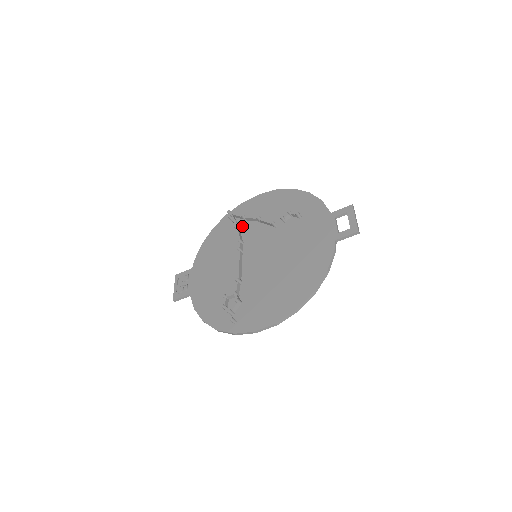
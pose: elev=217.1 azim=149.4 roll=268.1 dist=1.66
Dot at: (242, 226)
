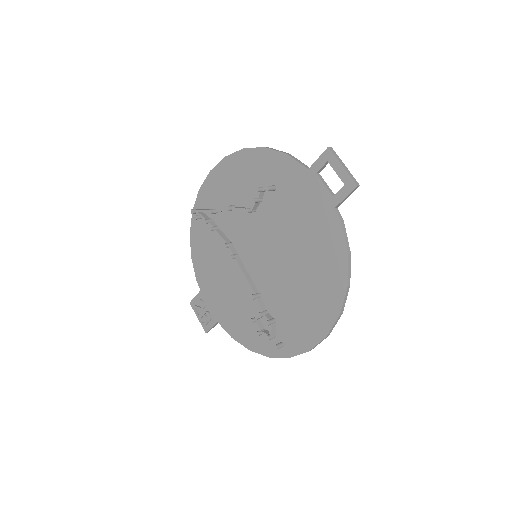
Dot at: (218, 222)
